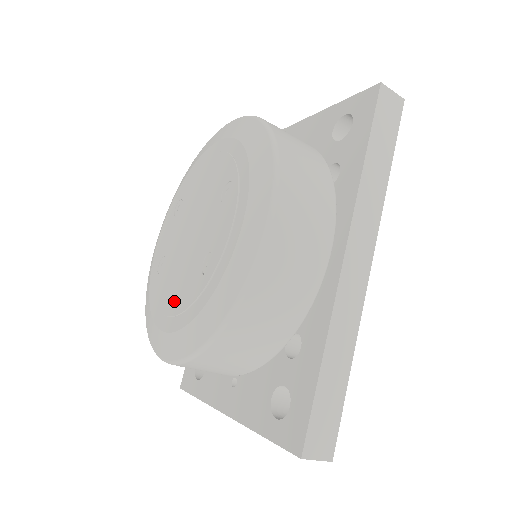
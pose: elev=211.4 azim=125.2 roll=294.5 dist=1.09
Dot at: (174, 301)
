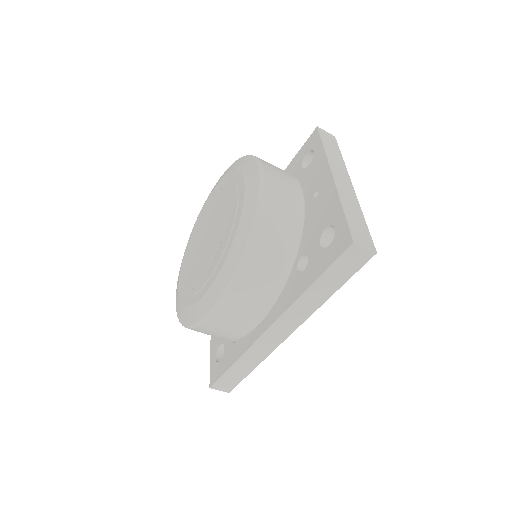
Dot at: (186, 271)
